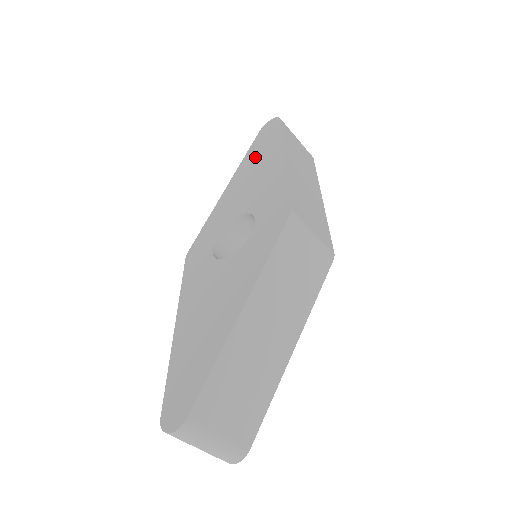
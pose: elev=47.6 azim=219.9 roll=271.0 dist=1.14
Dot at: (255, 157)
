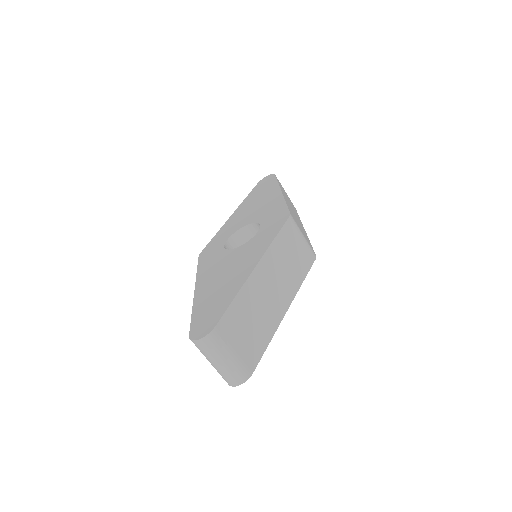
Dot at: (256, 195)
